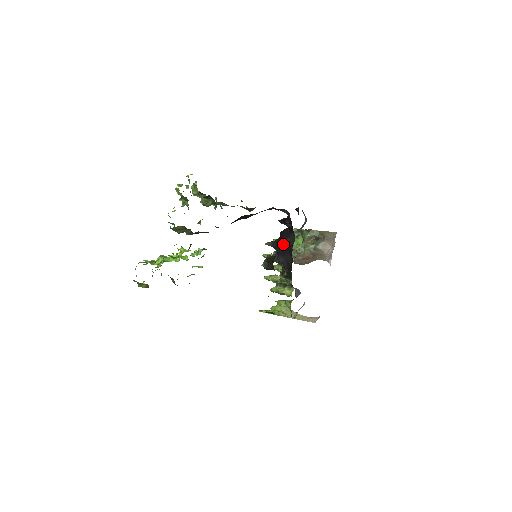
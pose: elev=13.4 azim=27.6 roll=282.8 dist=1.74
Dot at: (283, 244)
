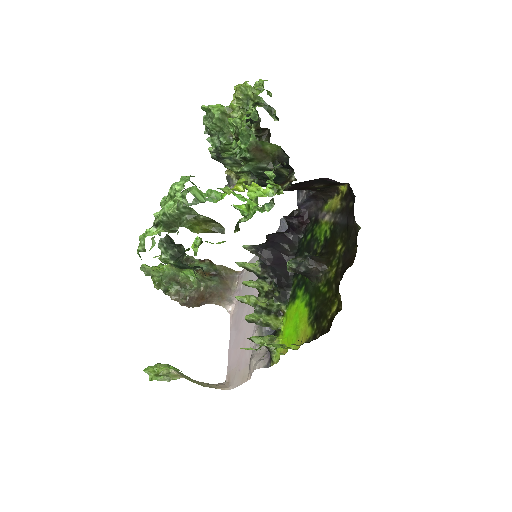
Dot at: (279, 251)
